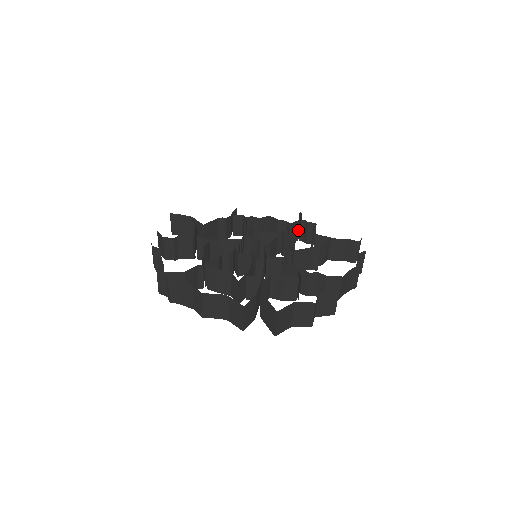
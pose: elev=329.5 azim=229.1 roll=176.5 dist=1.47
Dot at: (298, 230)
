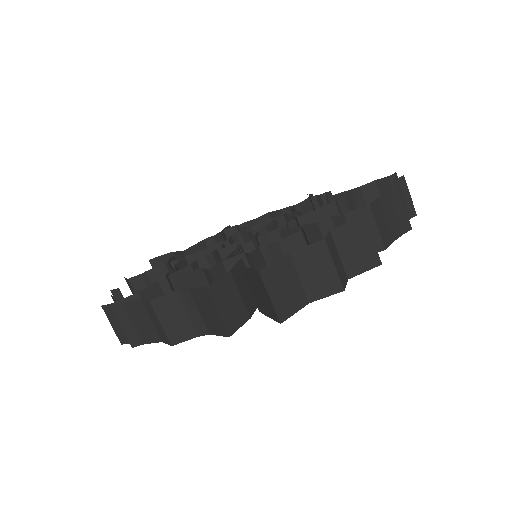
Dot at: occluded
